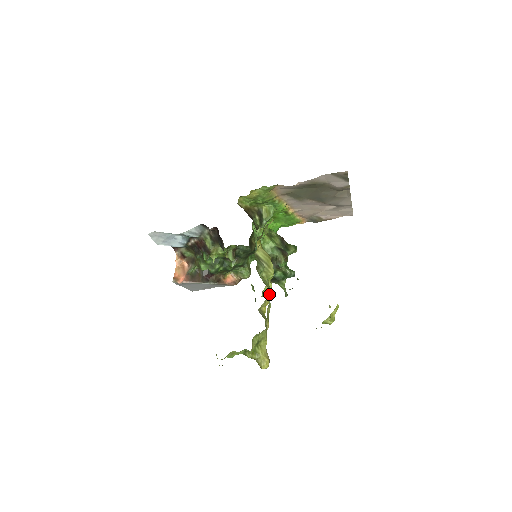
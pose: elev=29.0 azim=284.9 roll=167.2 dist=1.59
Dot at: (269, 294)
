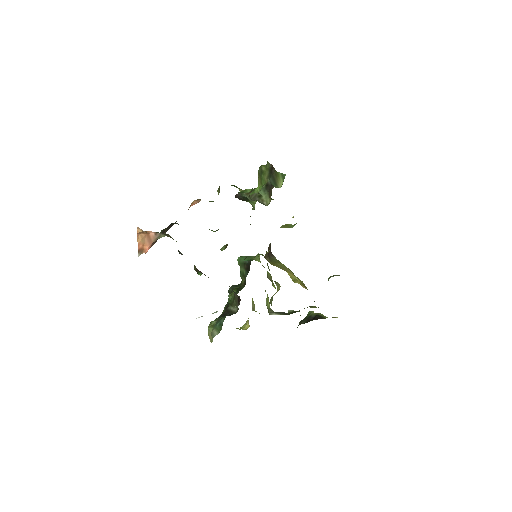
Dot at: occluded
